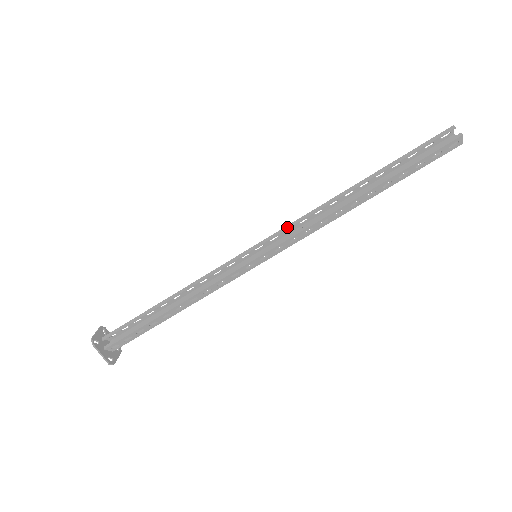
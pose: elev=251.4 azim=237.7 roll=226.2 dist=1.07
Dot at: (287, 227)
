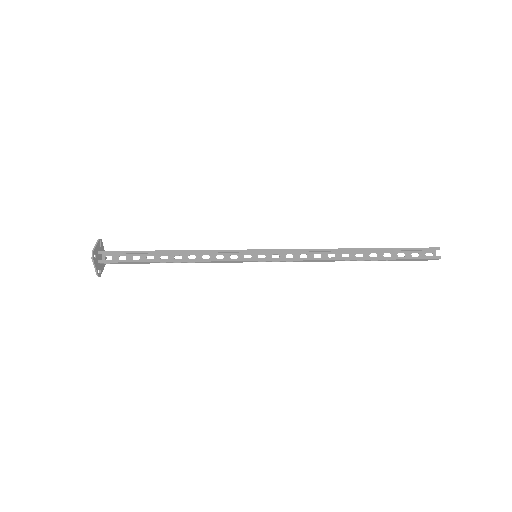
Dot at: (291, 250)
